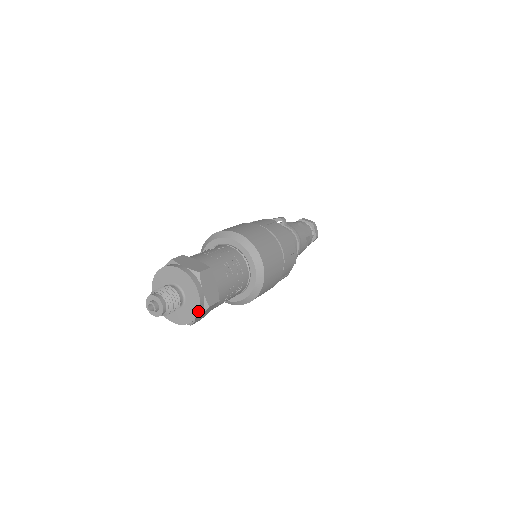
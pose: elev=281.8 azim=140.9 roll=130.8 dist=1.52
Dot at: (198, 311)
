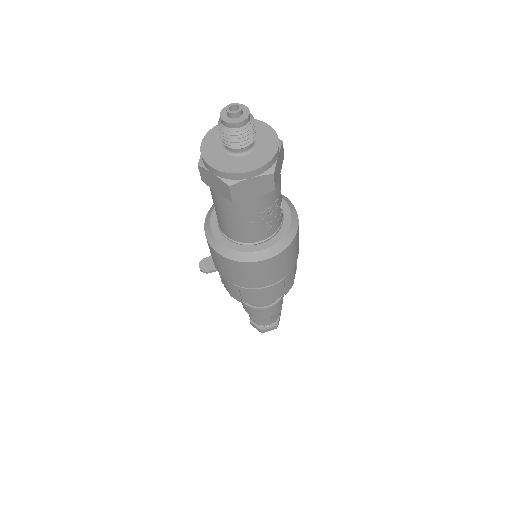
Dot at: (264, 164)
